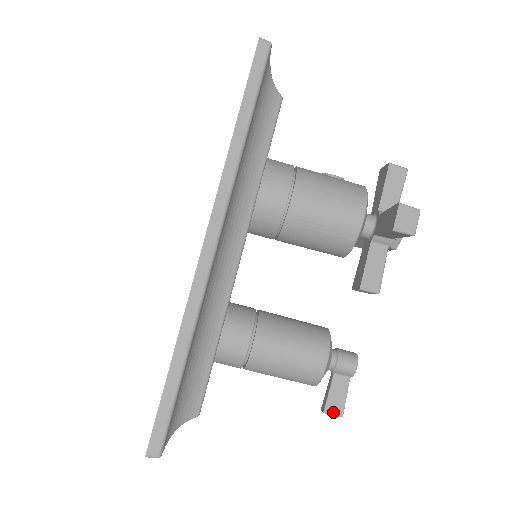
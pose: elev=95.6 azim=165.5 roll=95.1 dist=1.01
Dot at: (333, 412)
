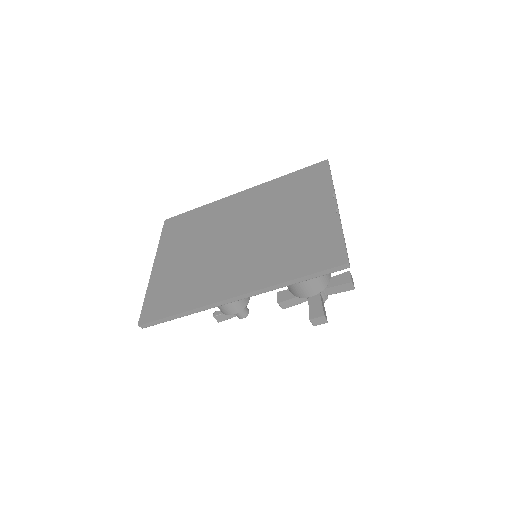
Dot at: (217, 319)
